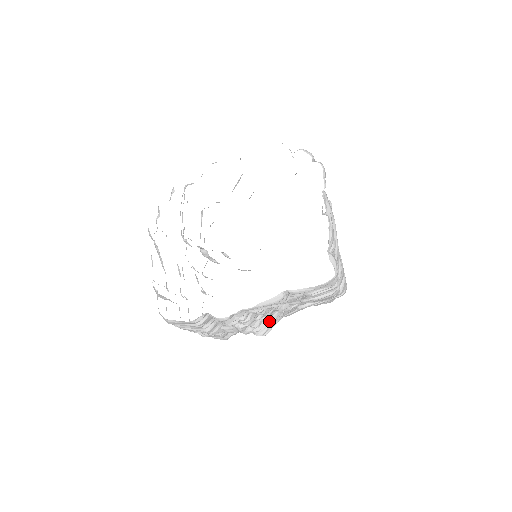
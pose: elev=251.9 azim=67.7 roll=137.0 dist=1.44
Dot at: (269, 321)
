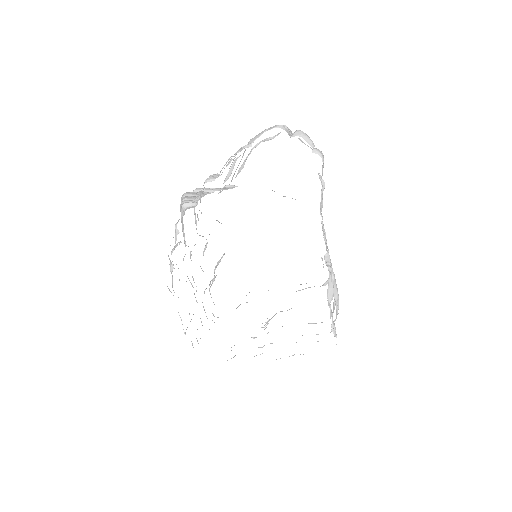
Dot at: occluded
